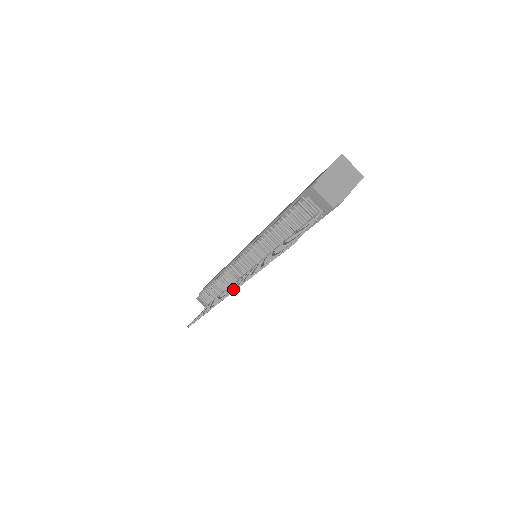
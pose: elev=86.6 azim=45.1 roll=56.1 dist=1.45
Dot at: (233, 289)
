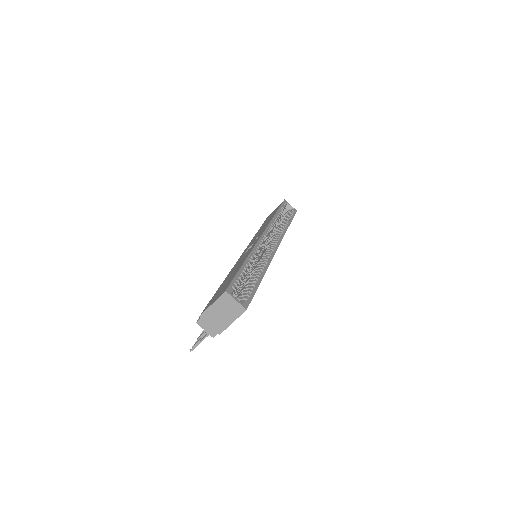
Dot at: occluded
